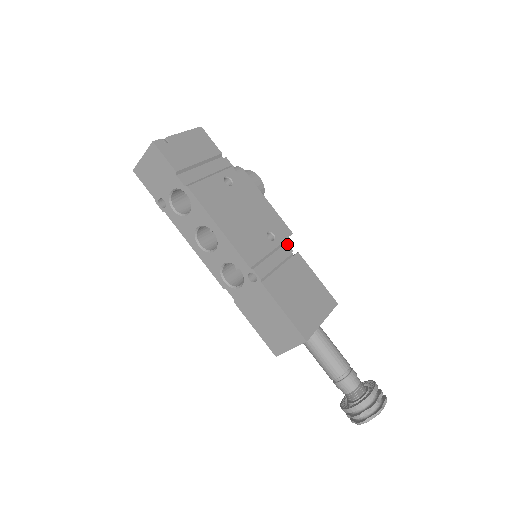
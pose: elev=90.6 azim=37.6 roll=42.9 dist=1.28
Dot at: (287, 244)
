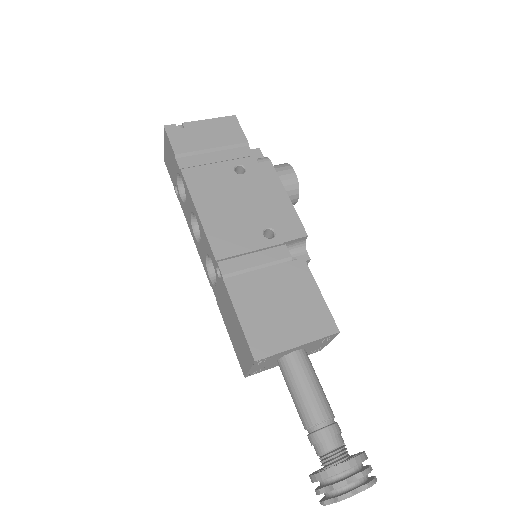
Dot at: (304, 249)
